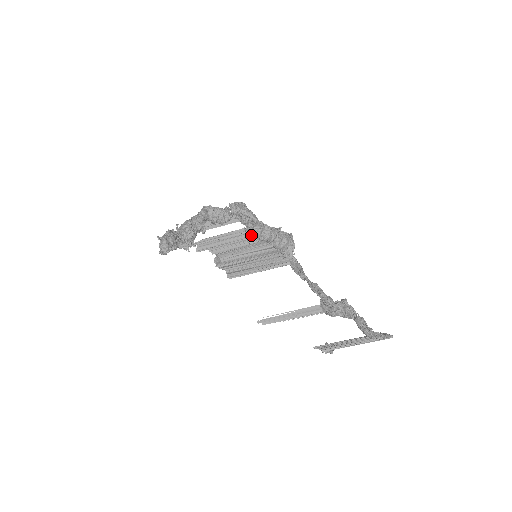
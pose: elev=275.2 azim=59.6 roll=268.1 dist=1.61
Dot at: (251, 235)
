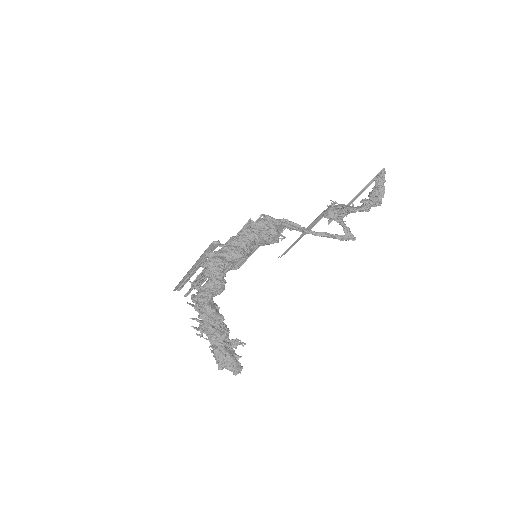
Dot at: occluded
